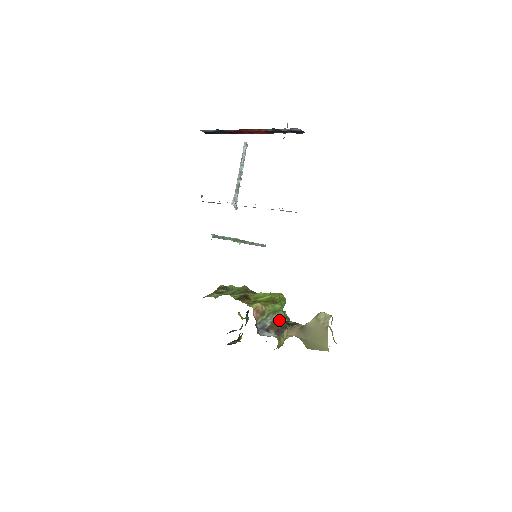
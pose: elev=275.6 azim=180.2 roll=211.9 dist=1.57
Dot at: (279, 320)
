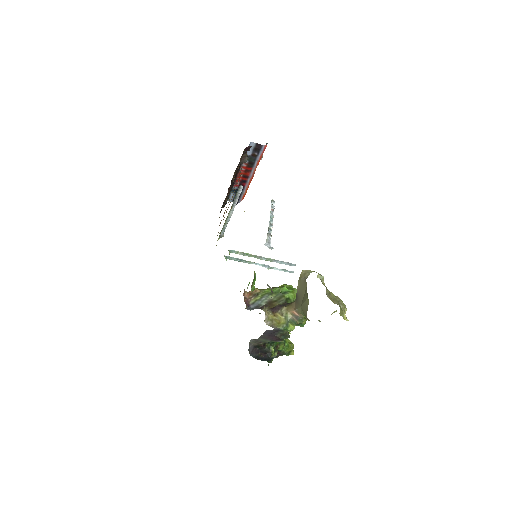
Dot at: (277, 300)
